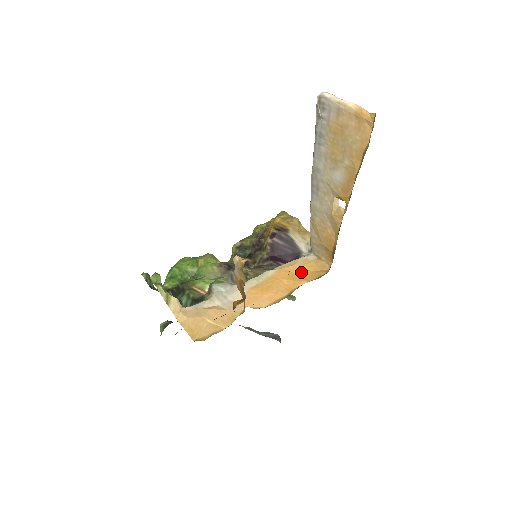
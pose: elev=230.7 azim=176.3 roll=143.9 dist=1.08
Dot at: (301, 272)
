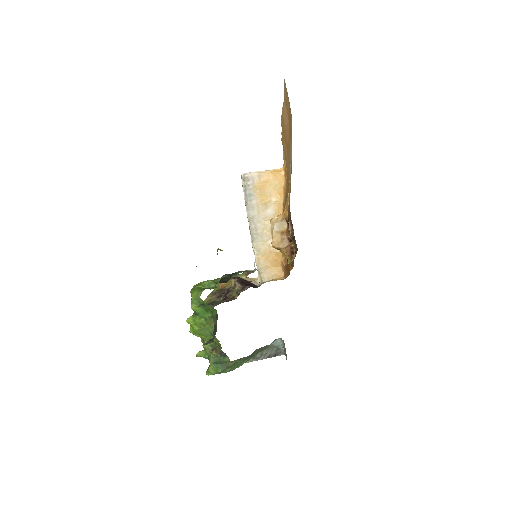
Dot at: occluded
